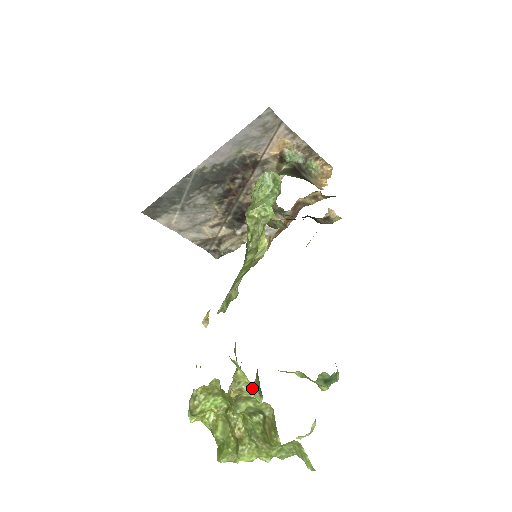
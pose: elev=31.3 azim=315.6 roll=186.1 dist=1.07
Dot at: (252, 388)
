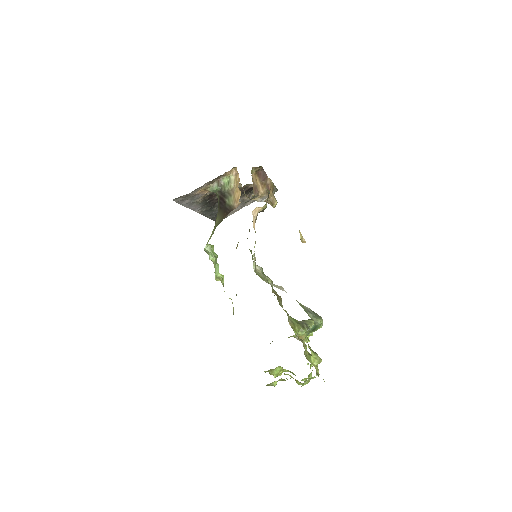
Dot at: (301, 335)
